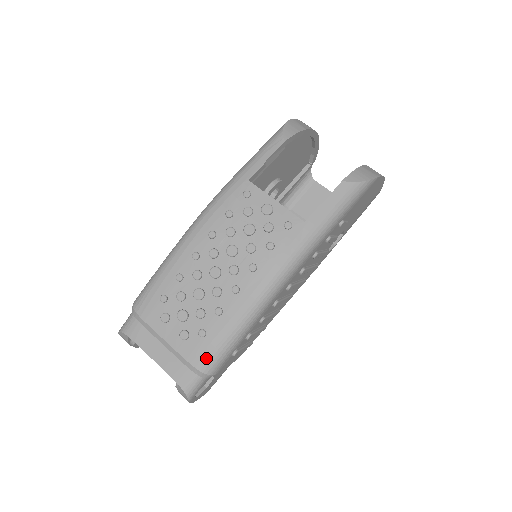
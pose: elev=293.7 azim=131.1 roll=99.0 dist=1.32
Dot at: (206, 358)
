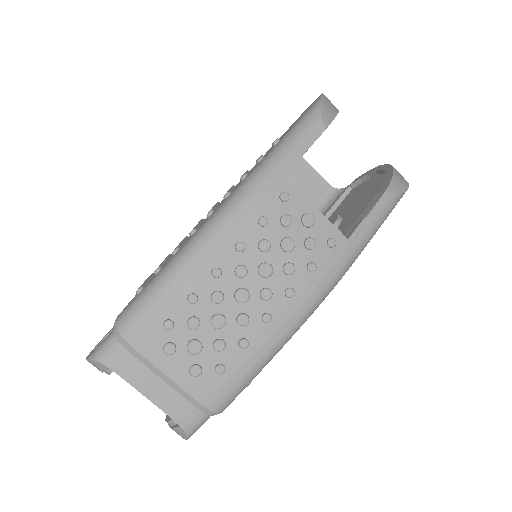
Dot at: (222, 397)
